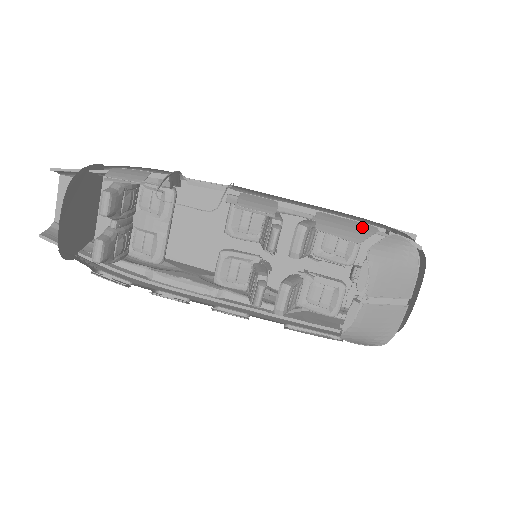
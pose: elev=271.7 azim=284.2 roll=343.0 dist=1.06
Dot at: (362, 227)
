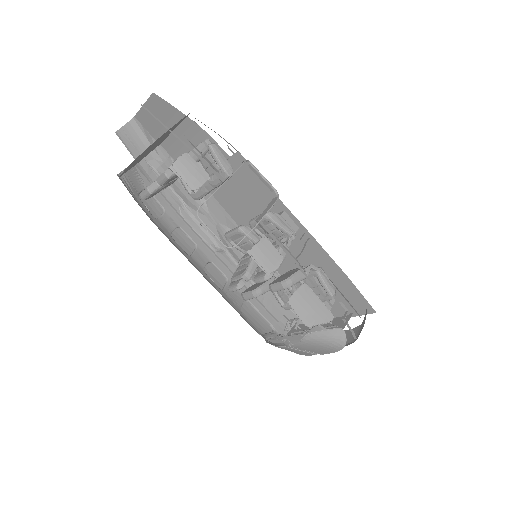
Dot at: (323, 313)
